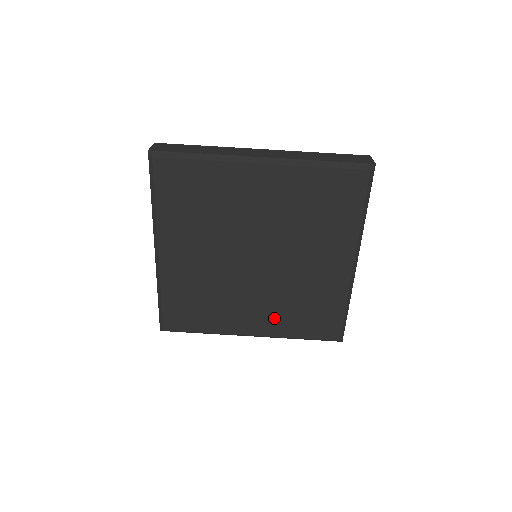
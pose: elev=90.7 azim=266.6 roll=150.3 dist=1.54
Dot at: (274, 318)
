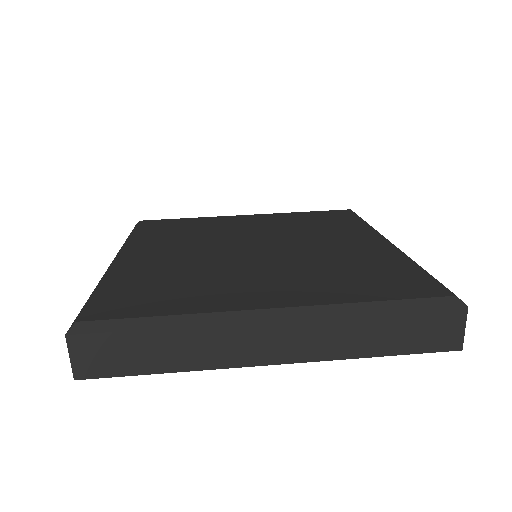
Dot at: (307, 286)
